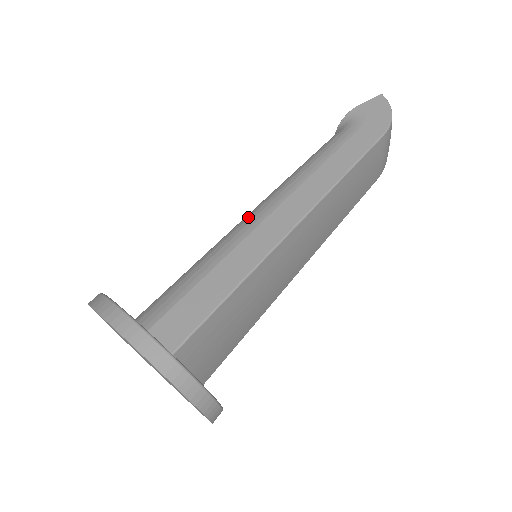
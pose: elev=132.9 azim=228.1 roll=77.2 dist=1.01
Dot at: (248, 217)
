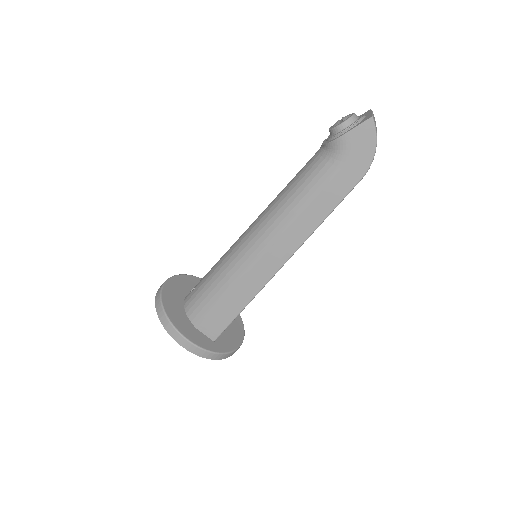
Dot at: (248, 249)
